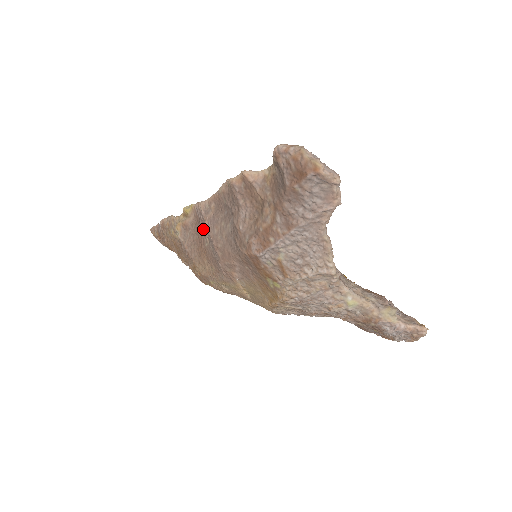
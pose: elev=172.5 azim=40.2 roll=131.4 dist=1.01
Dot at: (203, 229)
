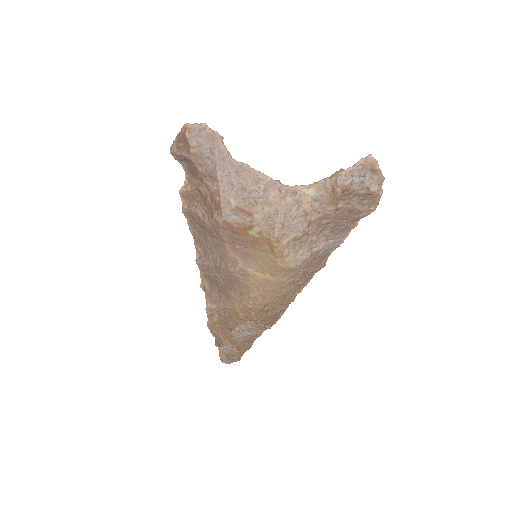
Dot at: (213, 276)
